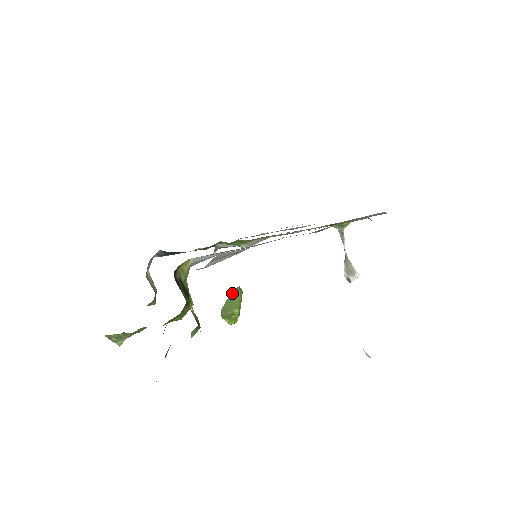
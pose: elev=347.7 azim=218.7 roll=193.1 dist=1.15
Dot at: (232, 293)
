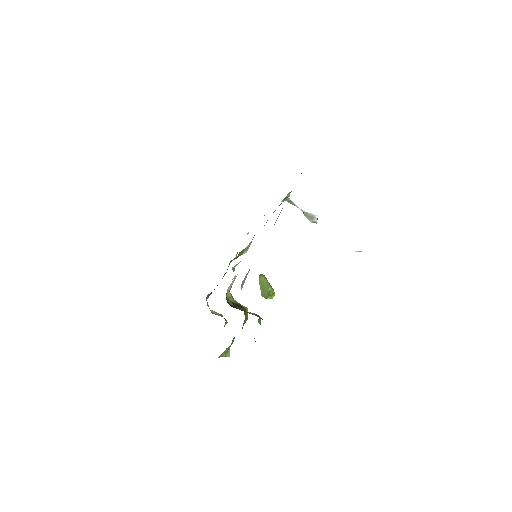
Dot at: (259, 281)
